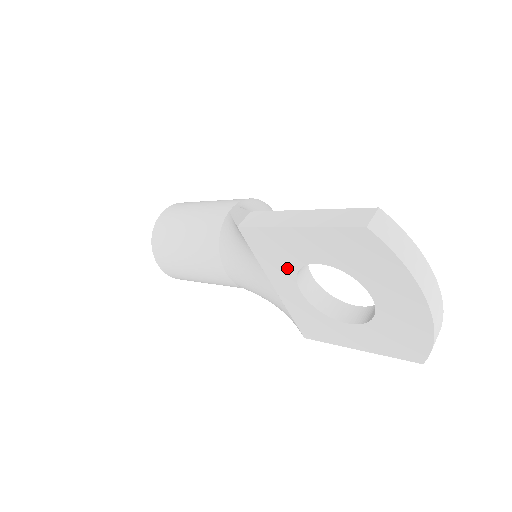
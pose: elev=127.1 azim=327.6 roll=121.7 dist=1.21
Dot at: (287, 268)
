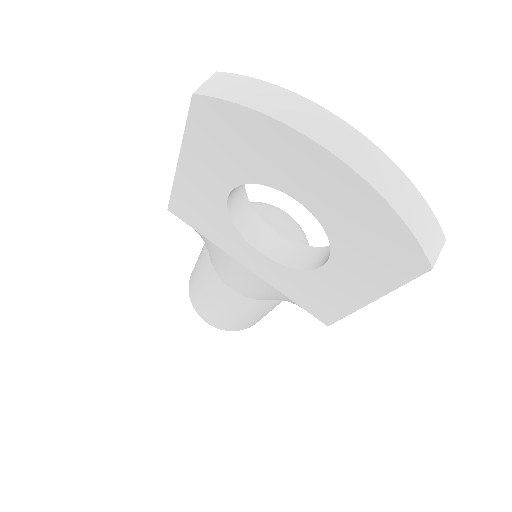
Dot at: (226, 228)
